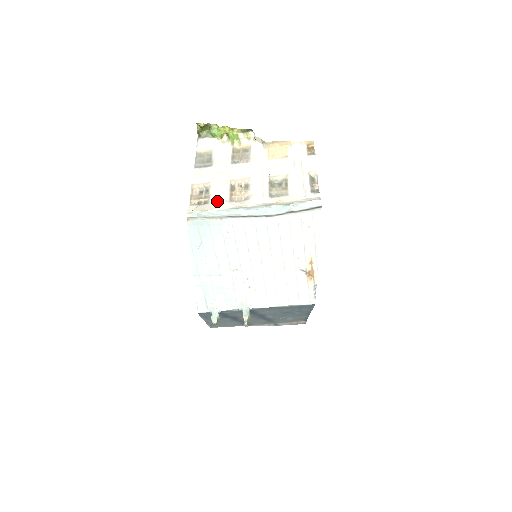
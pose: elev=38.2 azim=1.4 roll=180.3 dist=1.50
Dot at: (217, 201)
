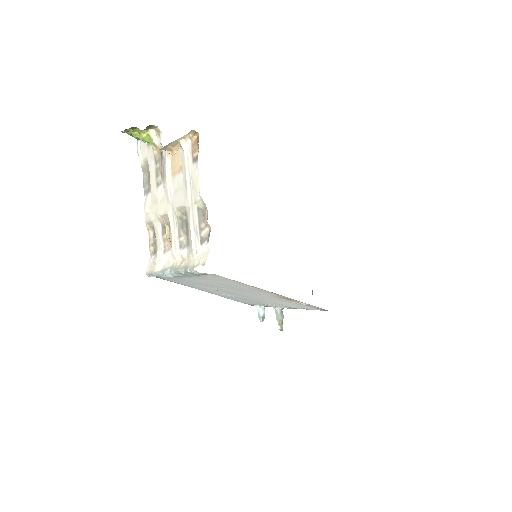
Dot at: (156, 255)
